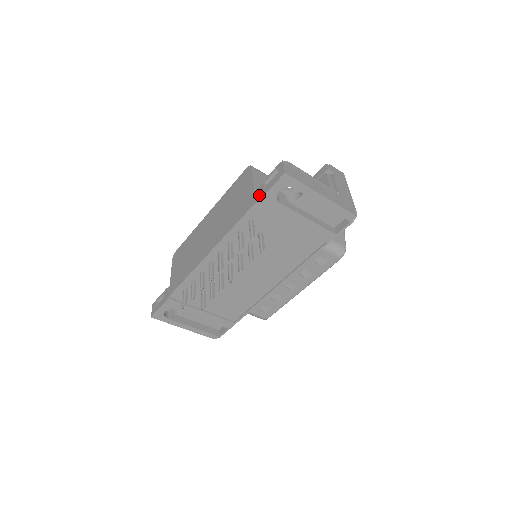
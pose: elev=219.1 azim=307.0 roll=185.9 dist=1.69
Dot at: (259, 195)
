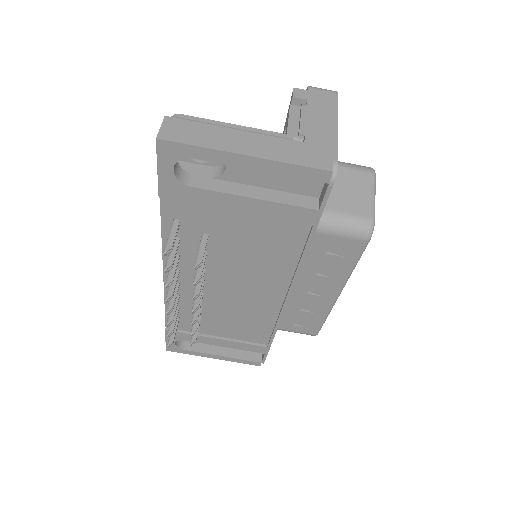
Dot at: occluded
